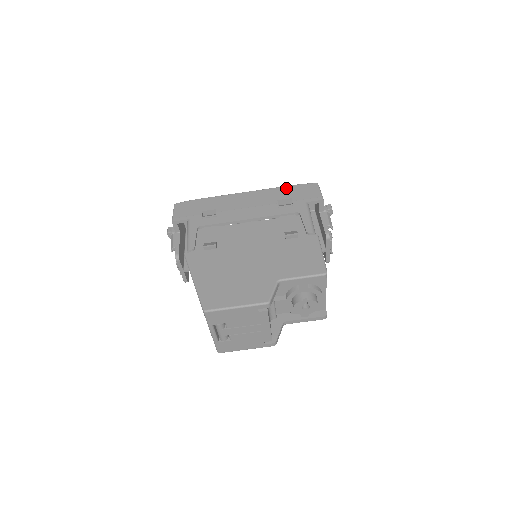
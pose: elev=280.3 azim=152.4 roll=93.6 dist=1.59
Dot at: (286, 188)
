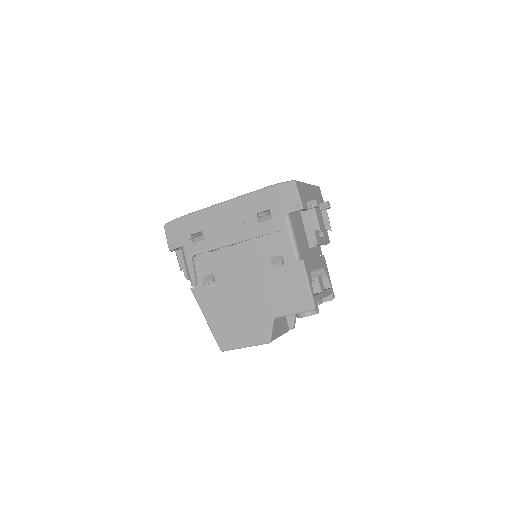
Dot at: (262, 193)
